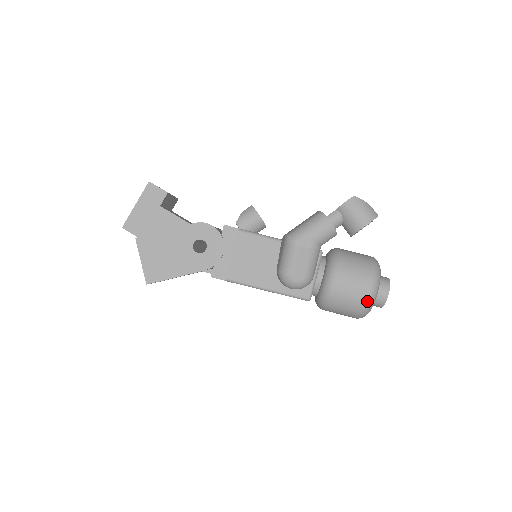
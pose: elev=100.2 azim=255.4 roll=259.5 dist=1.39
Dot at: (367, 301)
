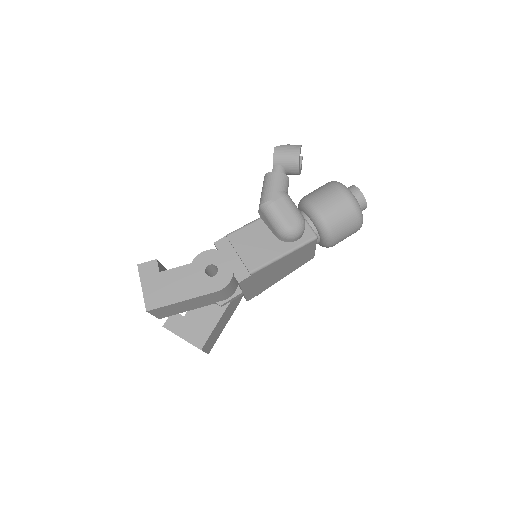
Dot at: (352, 203)
